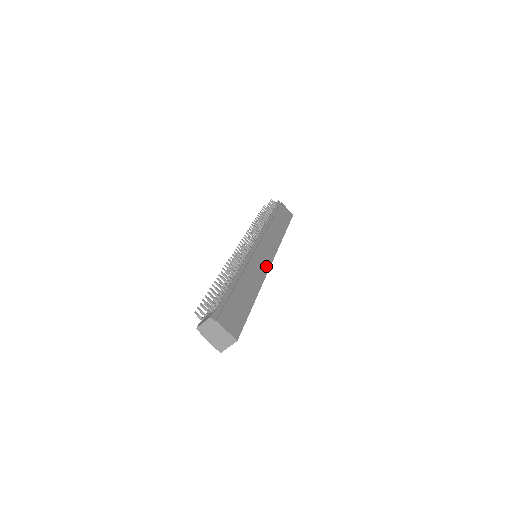
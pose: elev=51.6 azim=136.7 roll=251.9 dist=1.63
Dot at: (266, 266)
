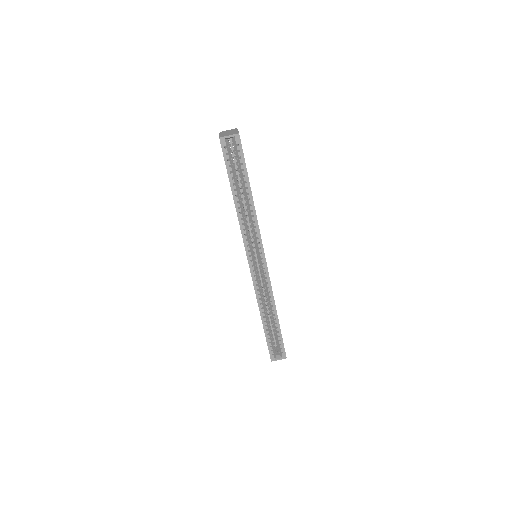
Dot at: occluded
